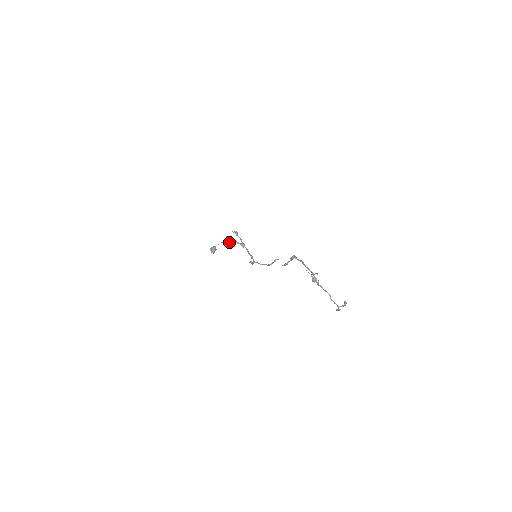
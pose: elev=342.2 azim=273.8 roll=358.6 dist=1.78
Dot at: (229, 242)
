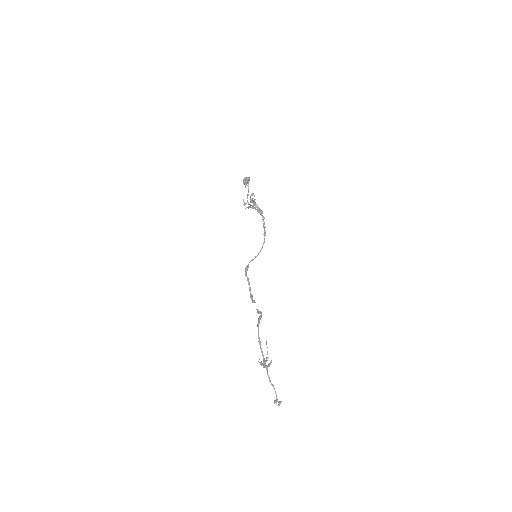
Dot at: occluded
